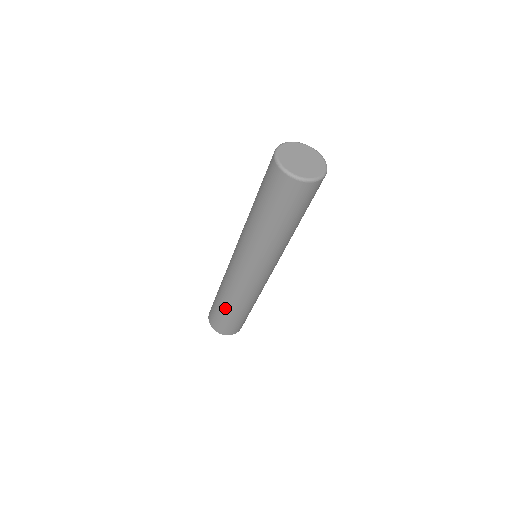
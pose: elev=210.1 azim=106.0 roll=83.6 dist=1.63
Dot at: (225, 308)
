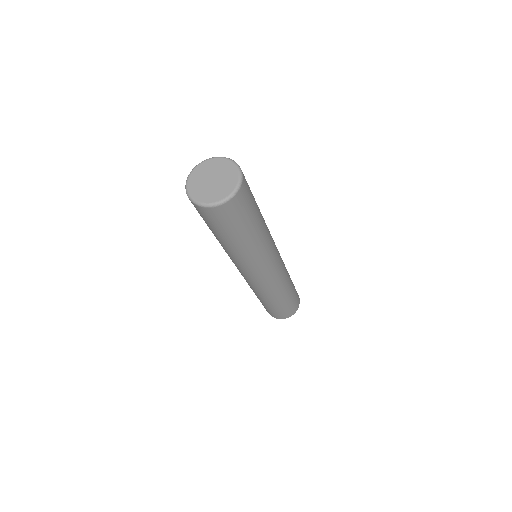
Dot at: (262, 302)
